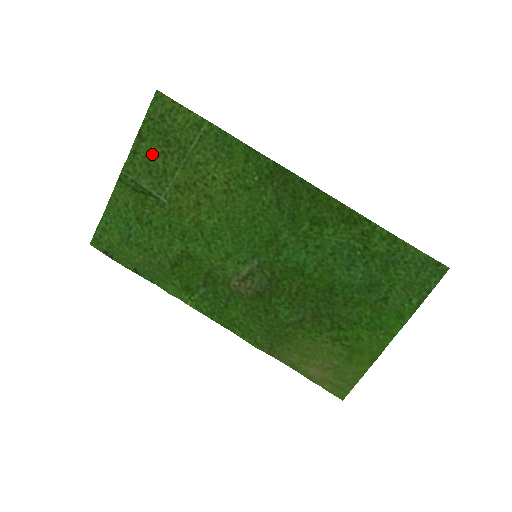
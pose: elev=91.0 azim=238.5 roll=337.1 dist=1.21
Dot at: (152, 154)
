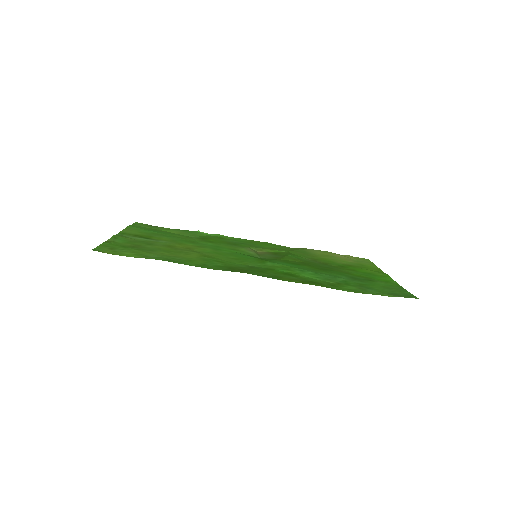
Dot at: (128, 243)
